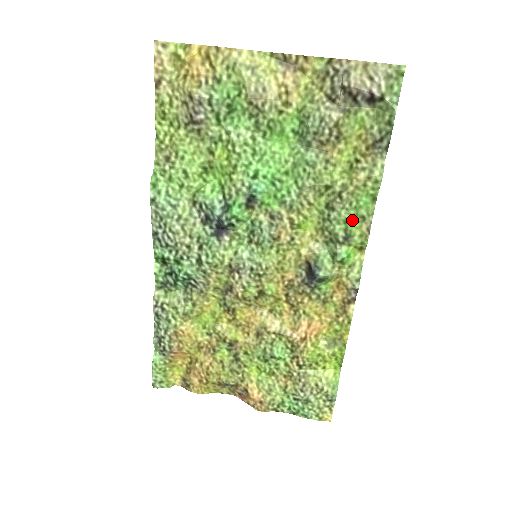
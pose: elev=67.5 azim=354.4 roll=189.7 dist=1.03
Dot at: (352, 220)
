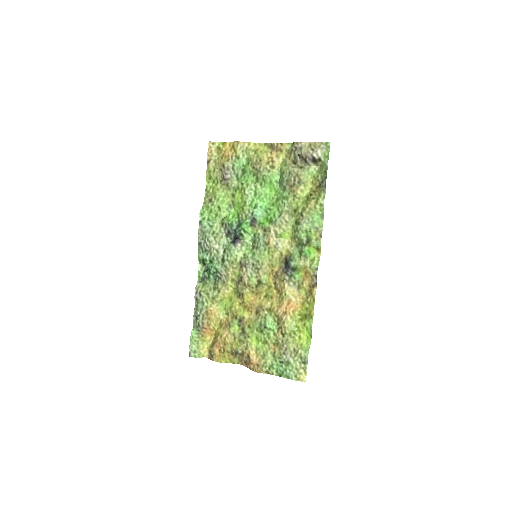
Dot at: (310, 230)
